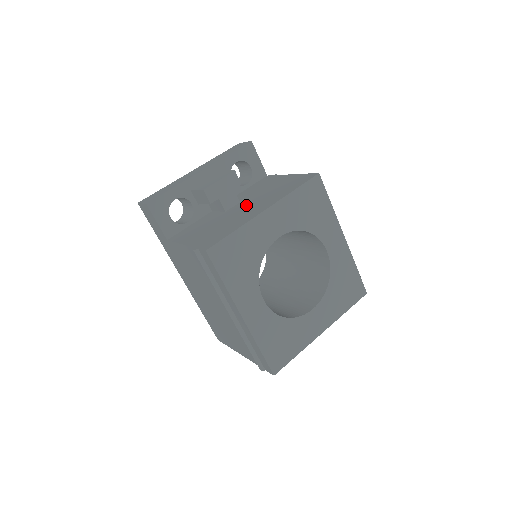
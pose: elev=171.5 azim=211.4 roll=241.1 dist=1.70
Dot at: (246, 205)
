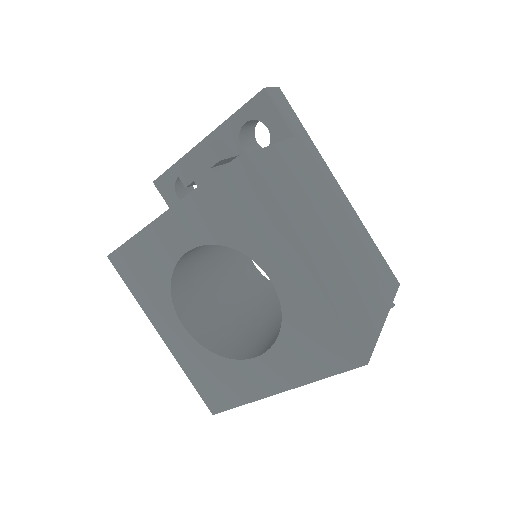
Dot at: occluded
